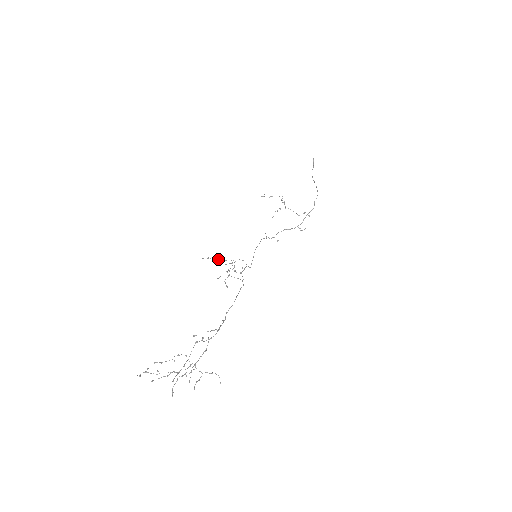
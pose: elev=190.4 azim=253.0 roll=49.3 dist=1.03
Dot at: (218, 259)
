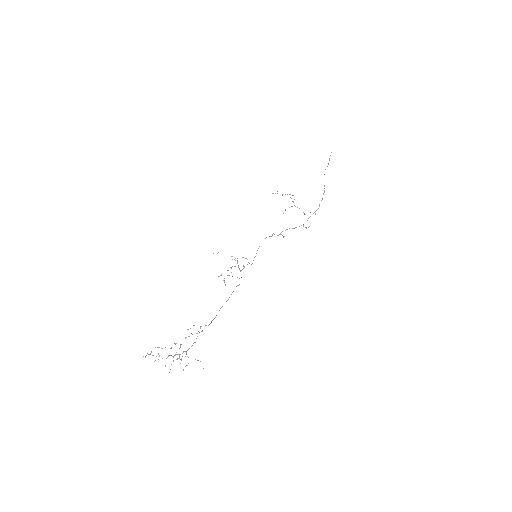
Dot at: occluded
